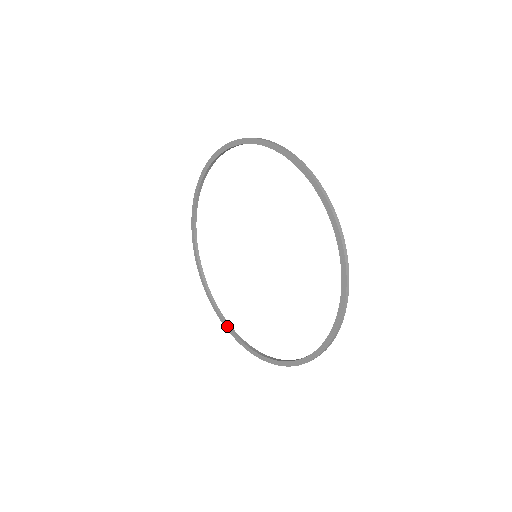
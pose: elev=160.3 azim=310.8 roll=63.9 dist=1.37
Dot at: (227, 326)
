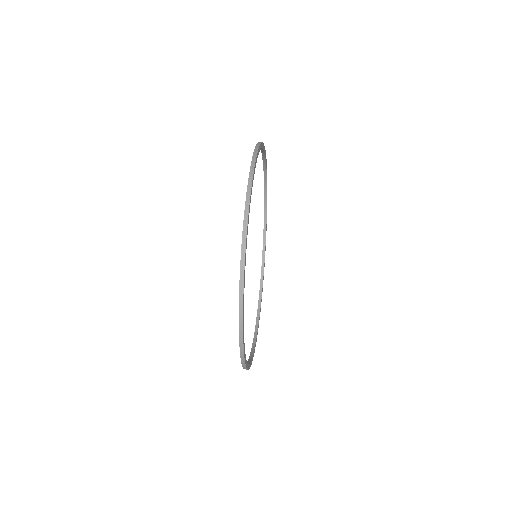
Dot at: (252, 343)
